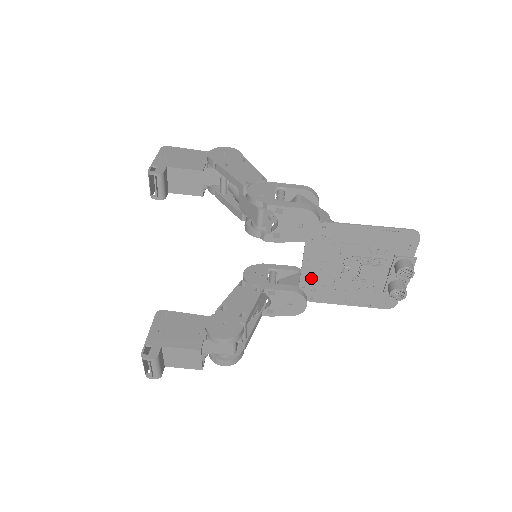
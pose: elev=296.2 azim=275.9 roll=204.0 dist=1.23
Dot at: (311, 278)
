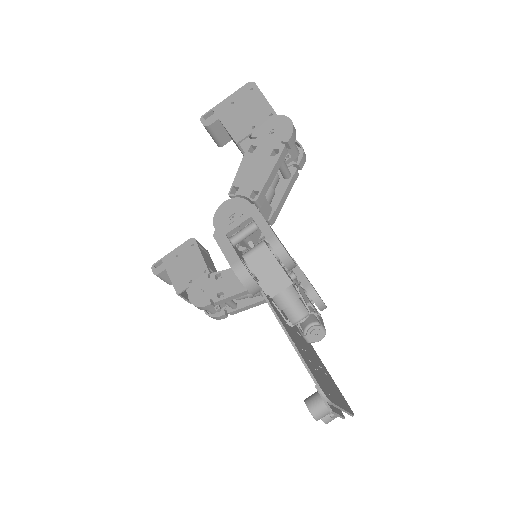
Dot at: occluded
